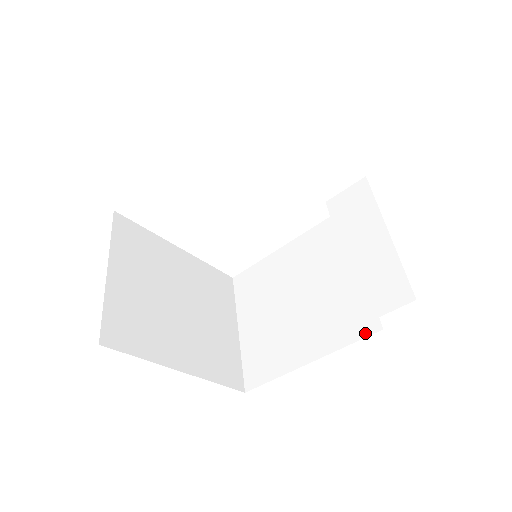
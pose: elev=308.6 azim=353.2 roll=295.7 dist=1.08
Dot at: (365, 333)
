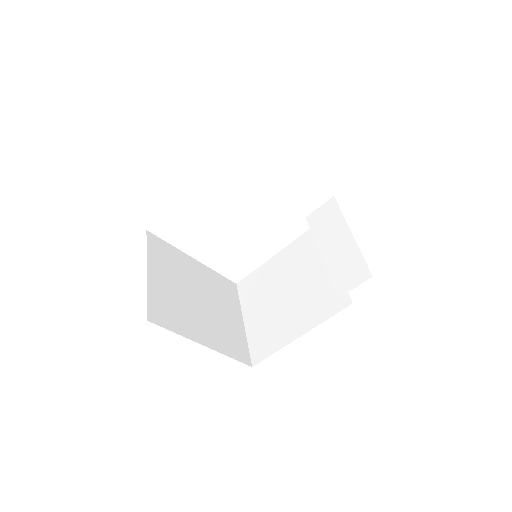
Dot at: (340, 308)
